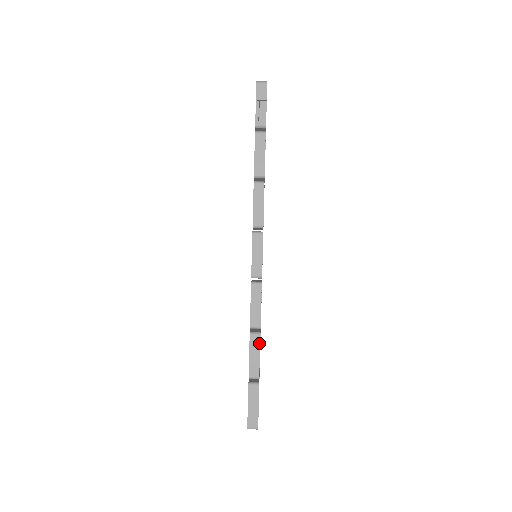
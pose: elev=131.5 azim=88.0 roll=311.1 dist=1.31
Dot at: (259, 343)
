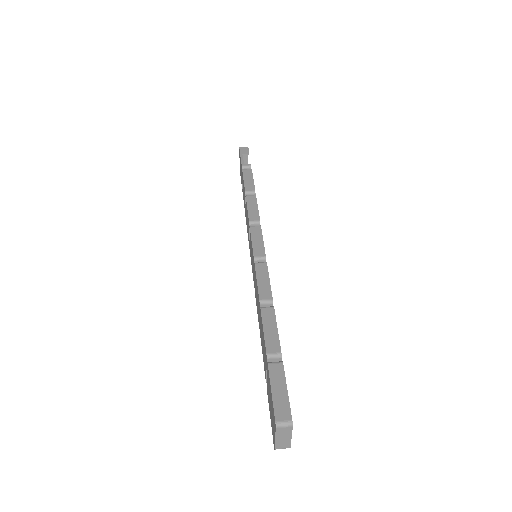
Dot at: (274, 315)
